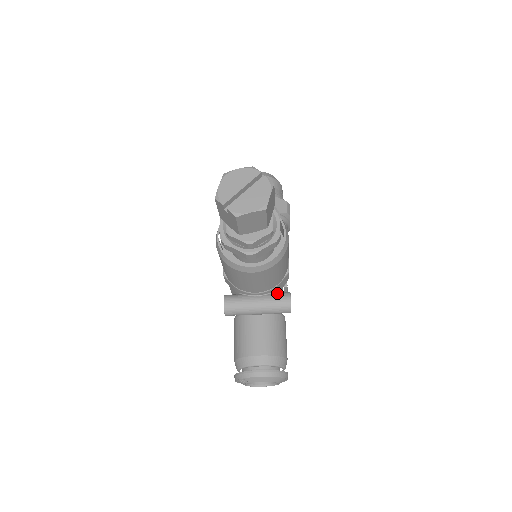
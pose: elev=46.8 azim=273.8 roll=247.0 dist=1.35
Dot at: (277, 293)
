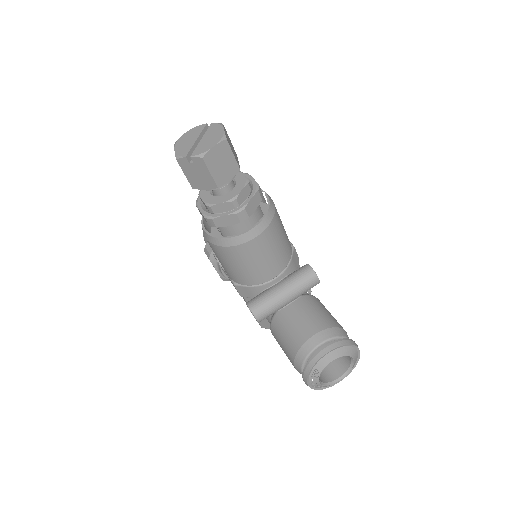
Dot at: (295, 271)
